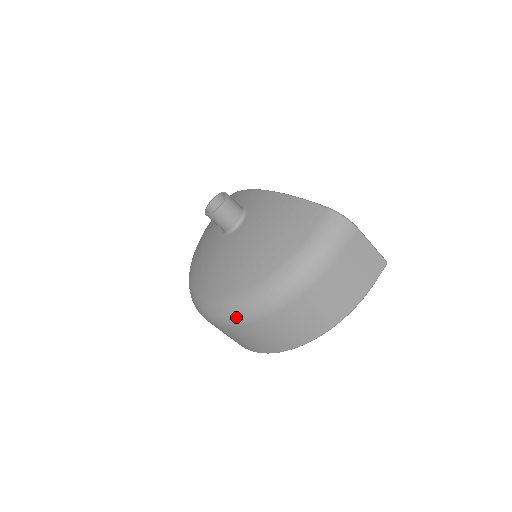
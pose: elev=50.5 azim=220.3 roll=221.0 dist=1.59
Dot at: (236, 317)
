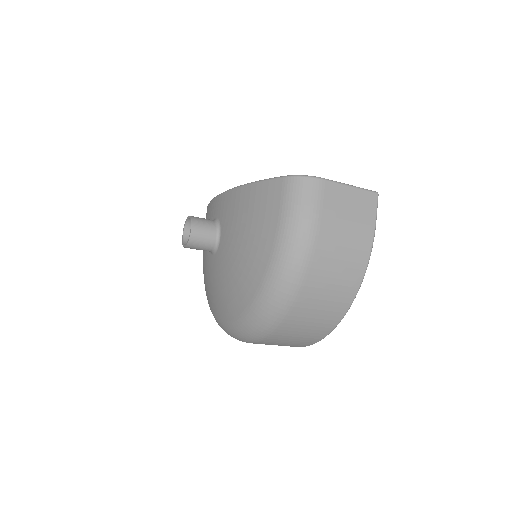
Dot at: (261, 329)
